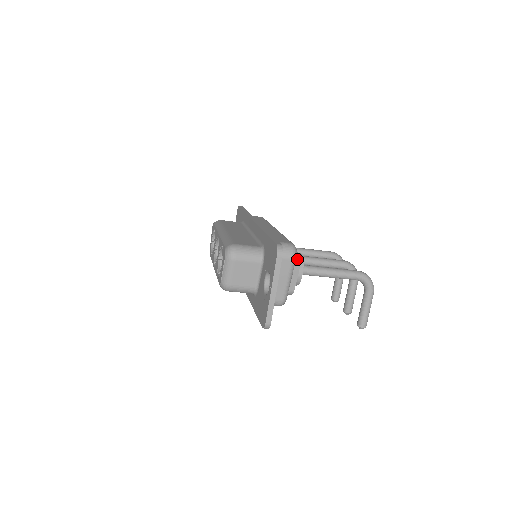
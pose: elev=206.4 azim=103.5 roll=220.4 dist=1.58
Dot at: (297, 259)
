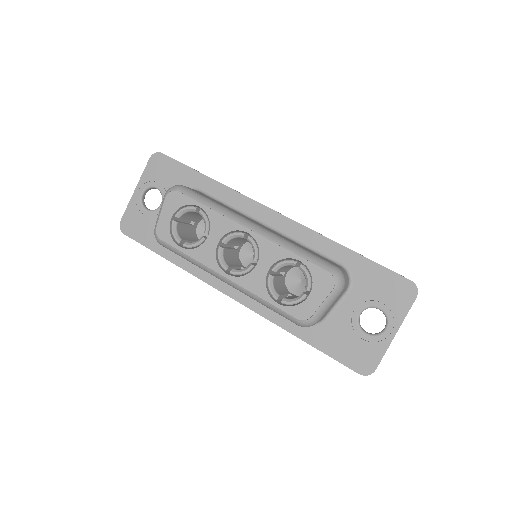
Dot at: occluded
